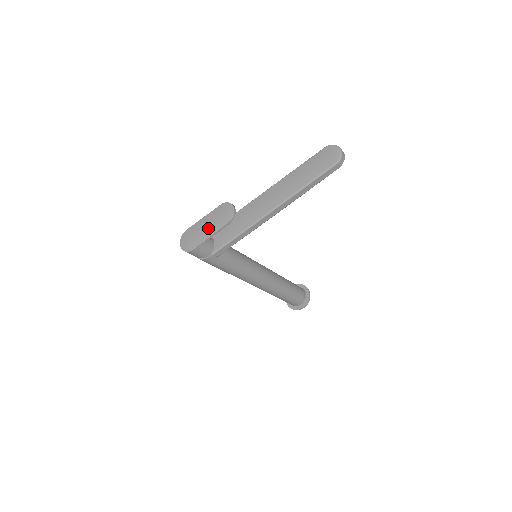
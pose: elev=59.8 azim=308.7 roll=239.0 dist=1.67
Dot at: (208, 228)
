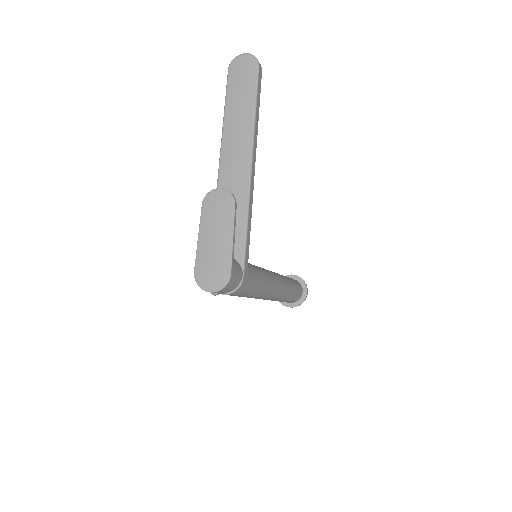
Dot at: (220, 236)
